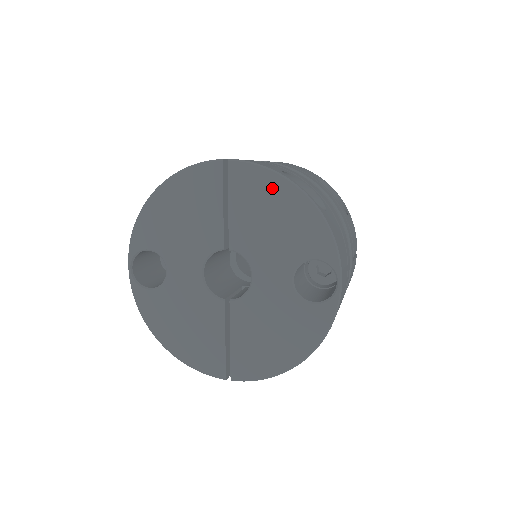
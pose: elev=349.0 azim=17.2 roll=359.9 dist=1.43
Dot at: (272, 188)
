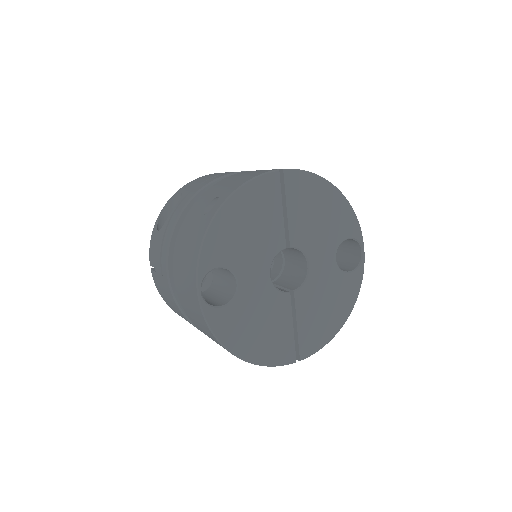
Dot at: (317, 189)
